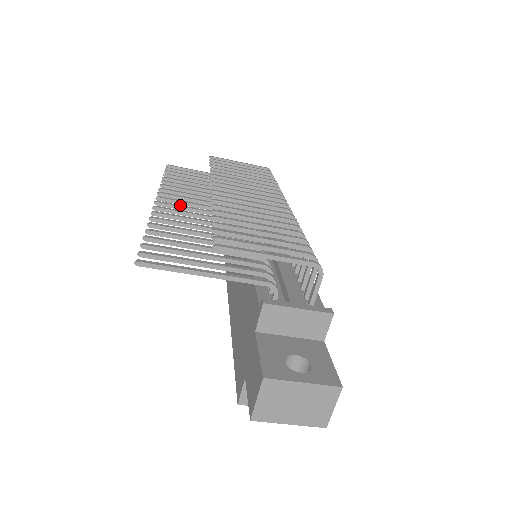
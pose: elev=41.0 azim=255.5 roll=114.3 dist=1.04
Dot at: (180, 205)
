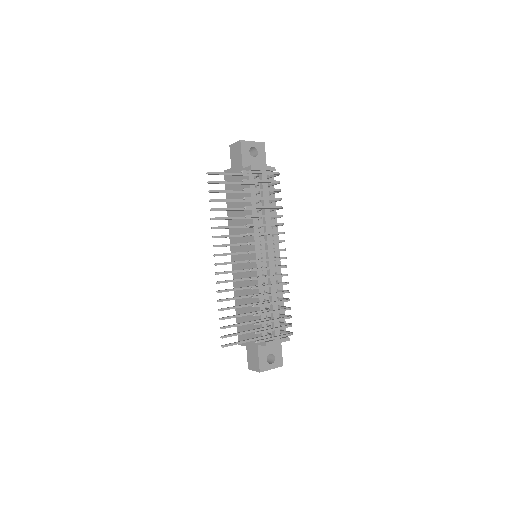
Dot at: (228, 263)
